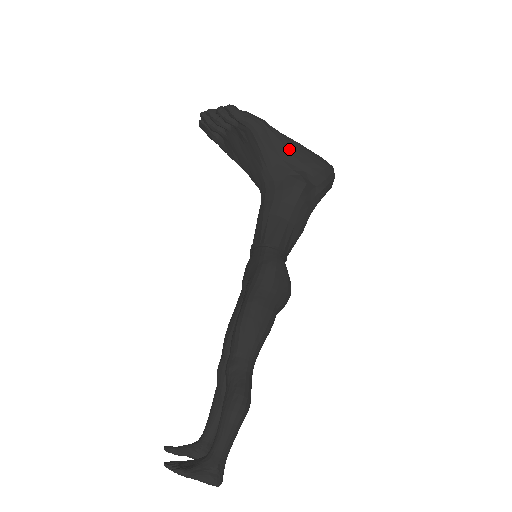
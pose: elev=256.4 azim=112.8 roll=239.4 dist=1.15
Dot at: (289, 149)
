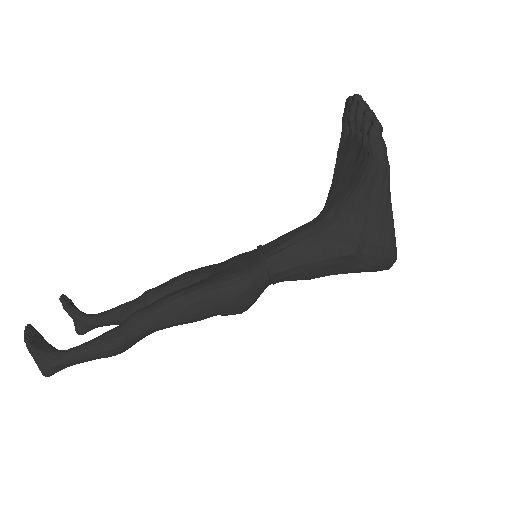
Dot at: (378, 213)
